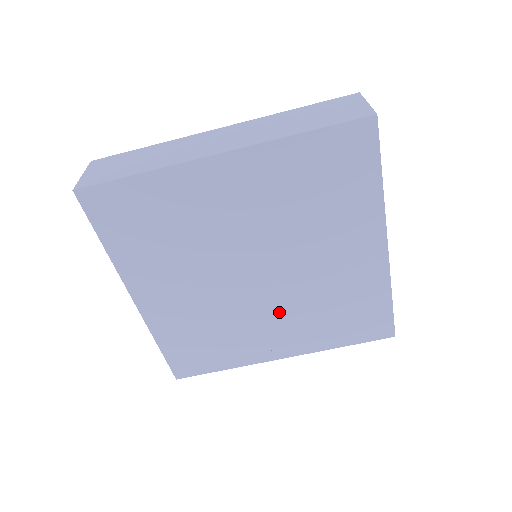
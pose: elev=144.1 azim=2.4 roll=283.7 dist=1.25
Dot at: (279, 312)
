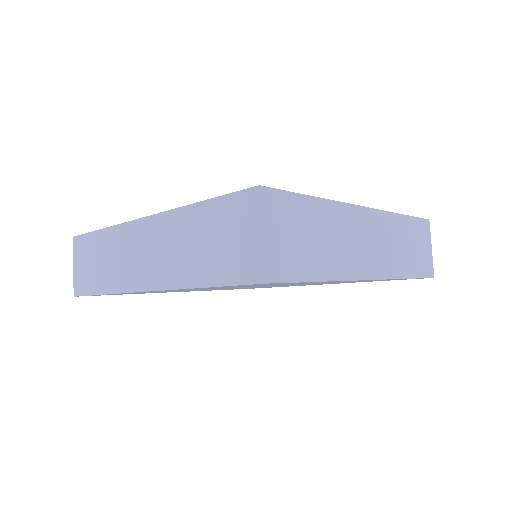
Dot at: occluded
